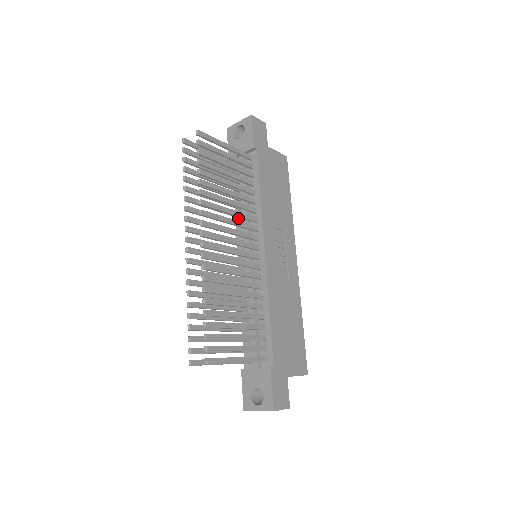
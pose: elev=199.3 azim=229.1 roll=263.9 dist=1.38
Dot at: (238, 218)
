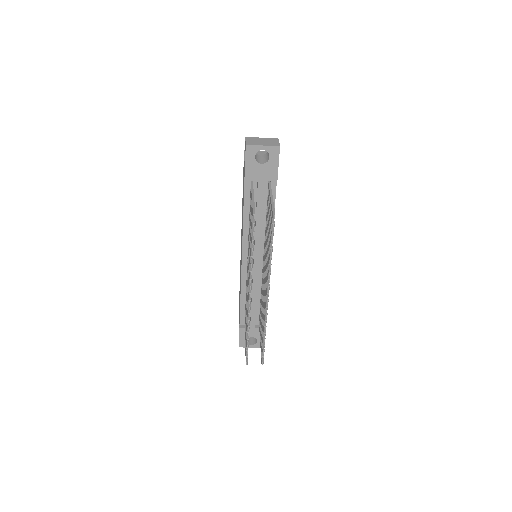
Dot at: (246, 230)
